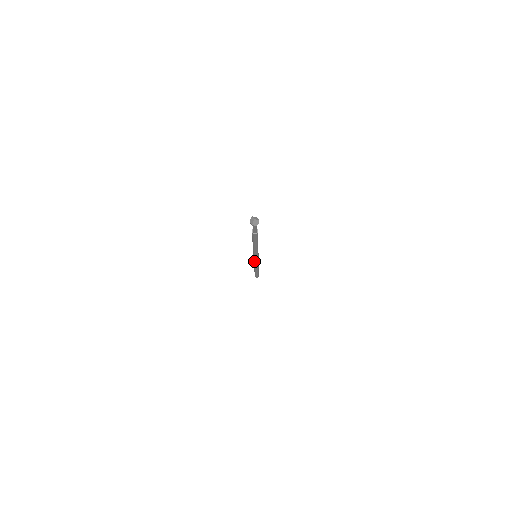
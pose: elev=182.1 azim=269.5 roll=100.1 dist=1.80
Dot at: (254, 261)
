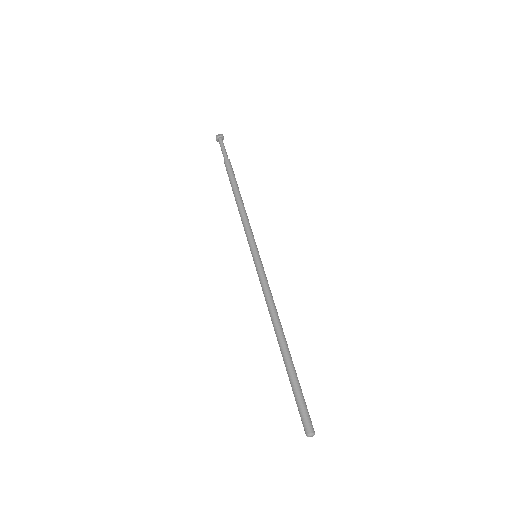
Dot at: (259, 279)
